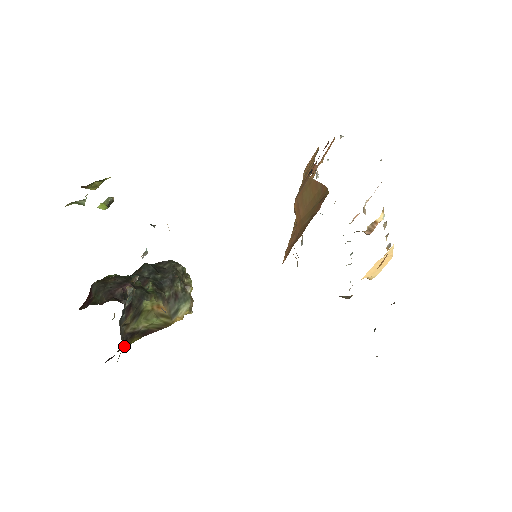
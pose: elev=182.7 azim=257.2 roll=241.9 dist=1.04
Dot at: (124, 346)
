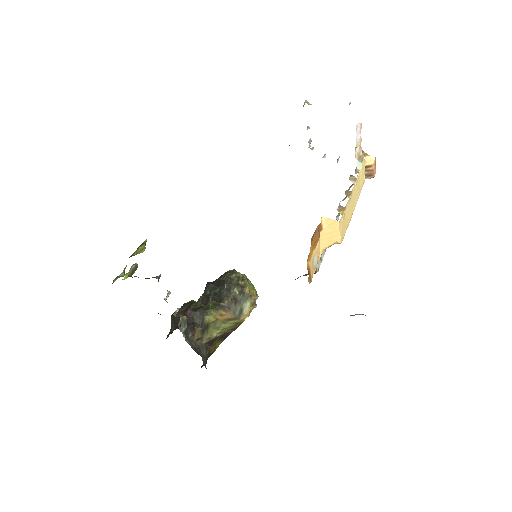
Dot at: (211, 352)
